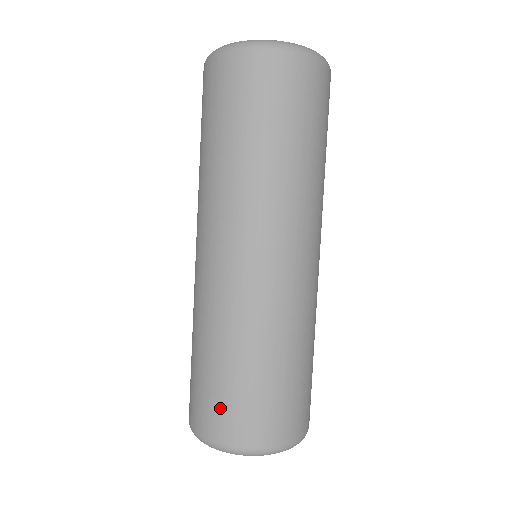
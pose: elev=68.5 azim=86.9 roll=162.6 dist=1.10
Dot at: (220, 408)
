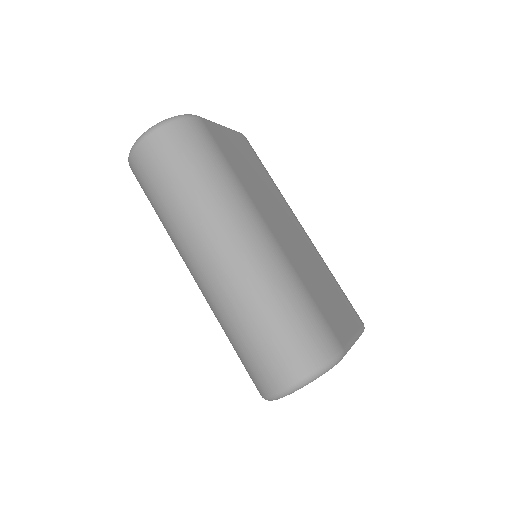
Dot at: (255, 369)
